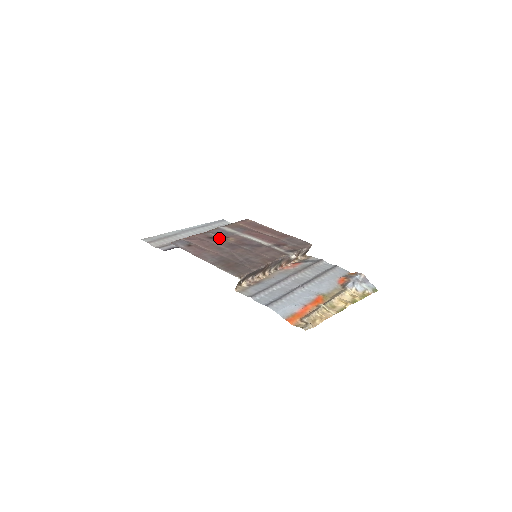
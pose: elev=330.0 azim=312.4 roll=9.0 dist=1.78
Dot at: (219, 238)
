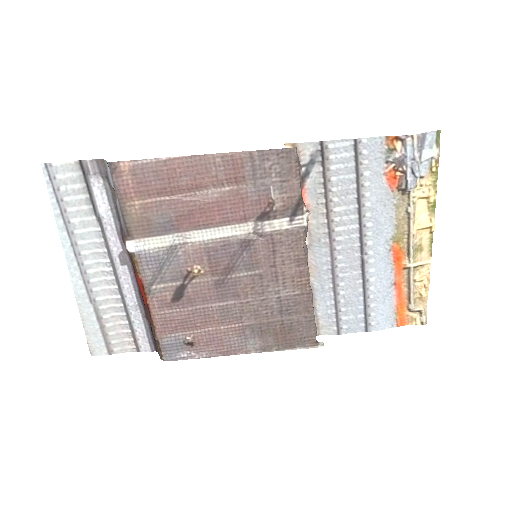
Dot at: (183, 285)
